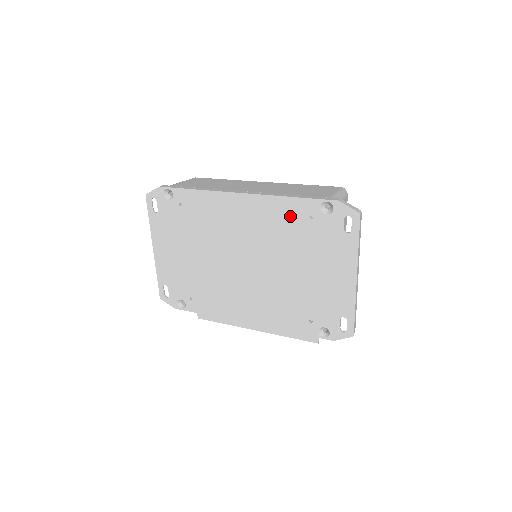
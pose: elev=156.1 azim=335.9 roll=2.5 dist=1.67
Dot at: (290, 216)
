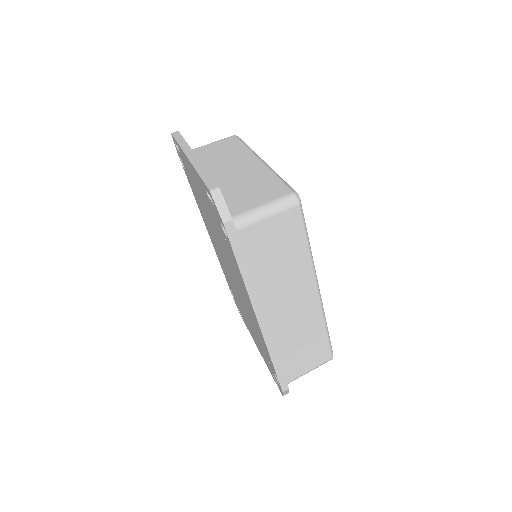
Dot at: (264, 347)
